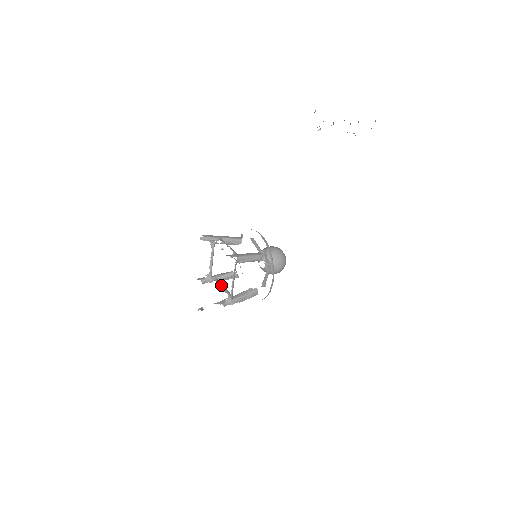
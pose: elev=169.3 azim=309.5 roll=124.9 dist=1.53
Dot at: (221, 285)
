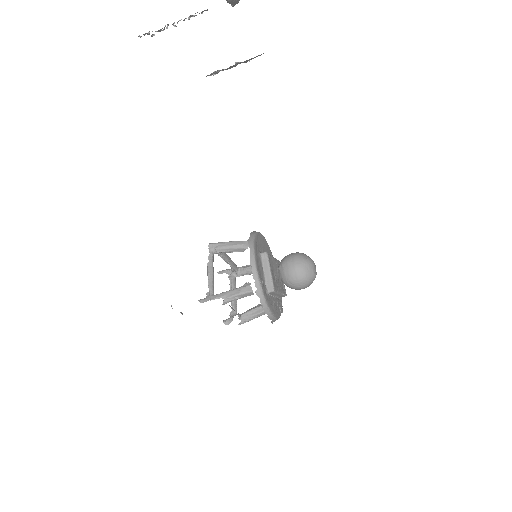
Dot at: occluded
